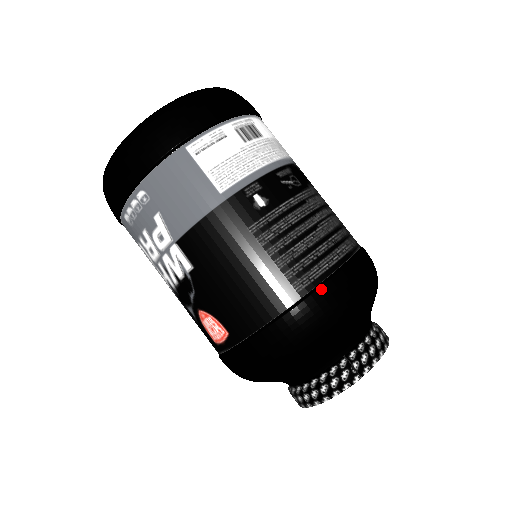
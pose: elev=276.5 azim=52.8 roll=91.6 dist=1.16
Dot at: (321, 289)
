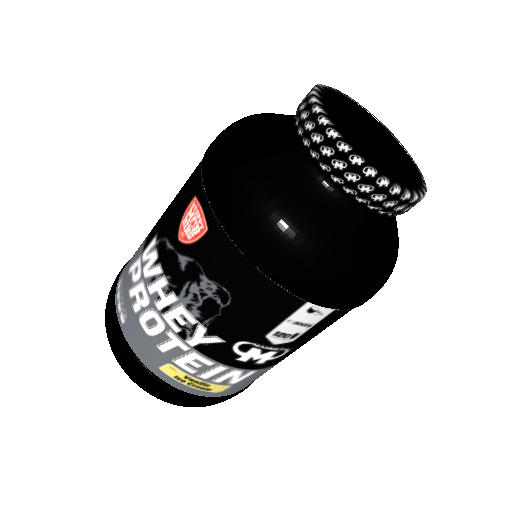
Dot at: occluded
